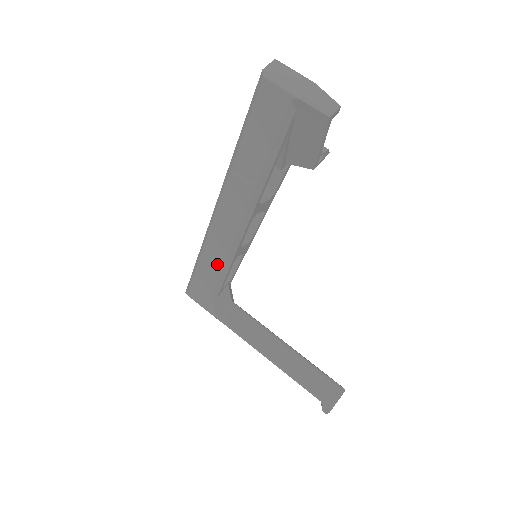
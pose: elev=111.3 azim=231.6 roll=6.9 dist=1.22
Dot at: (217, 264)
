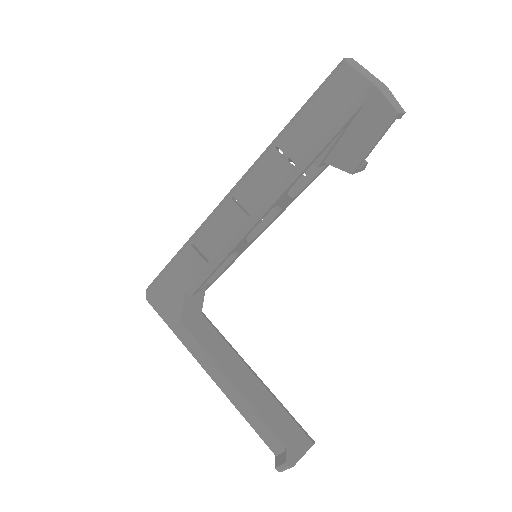
Dot at: (211, 251)
